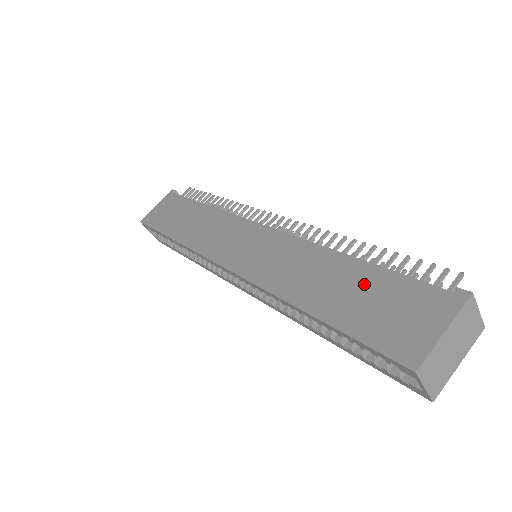
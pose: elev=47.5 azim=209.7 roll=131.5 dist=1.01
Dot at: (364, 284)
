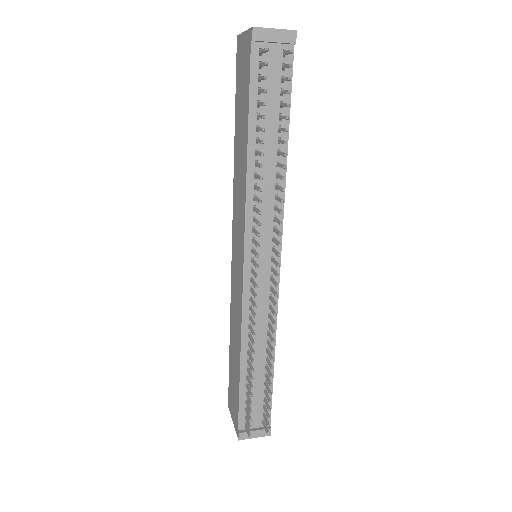
Dot at: (236, 378)
